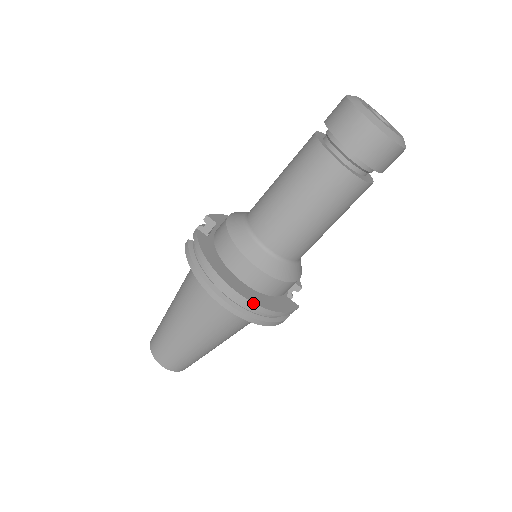
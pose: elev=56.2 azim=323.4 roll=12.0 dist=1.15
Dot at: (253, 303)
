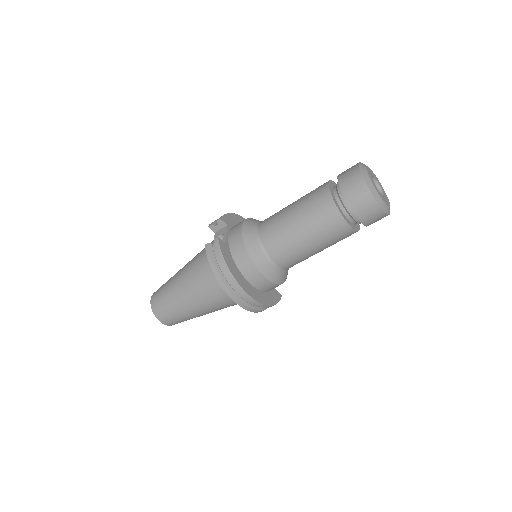
Dot at: (258, 302)
